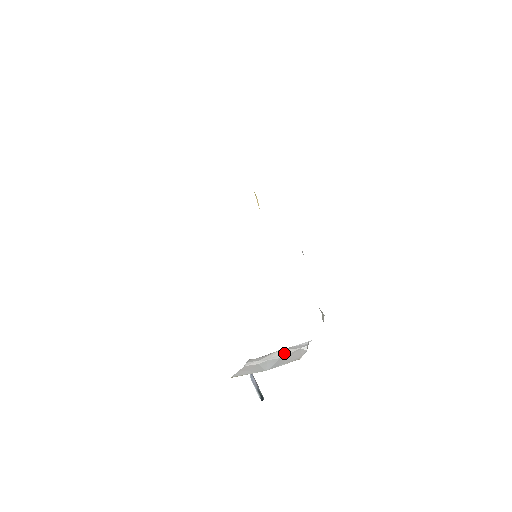
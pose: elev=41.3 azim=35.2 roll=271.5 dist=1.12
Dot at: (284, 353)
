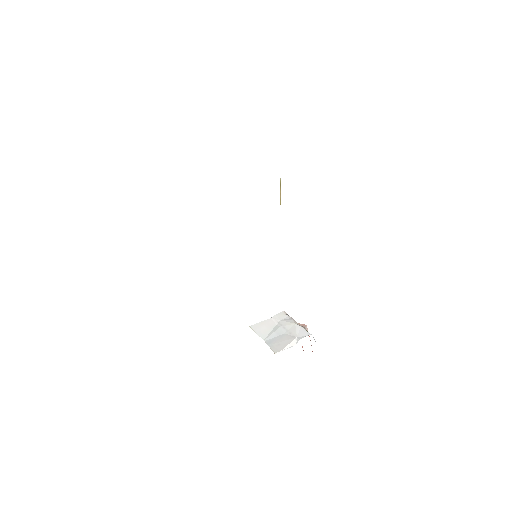
Dot at: (290, 331)
